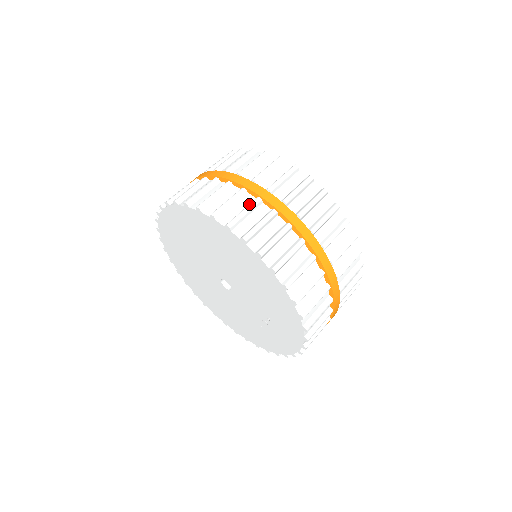
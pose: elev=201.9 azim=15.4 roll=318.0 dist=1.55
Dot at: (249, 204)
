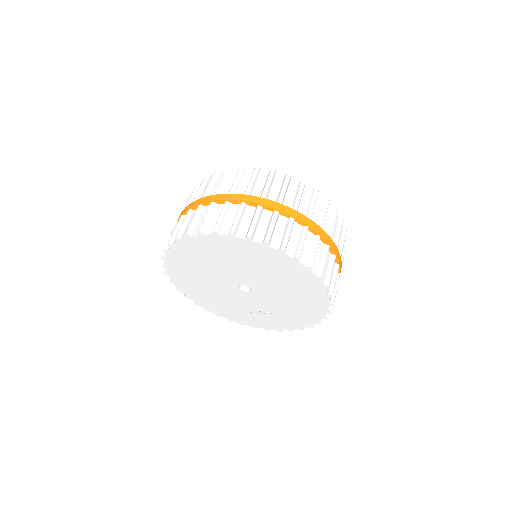
Dot at: (326, 253)
